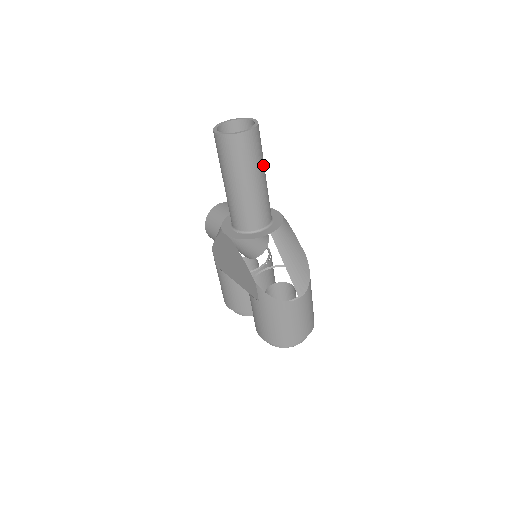
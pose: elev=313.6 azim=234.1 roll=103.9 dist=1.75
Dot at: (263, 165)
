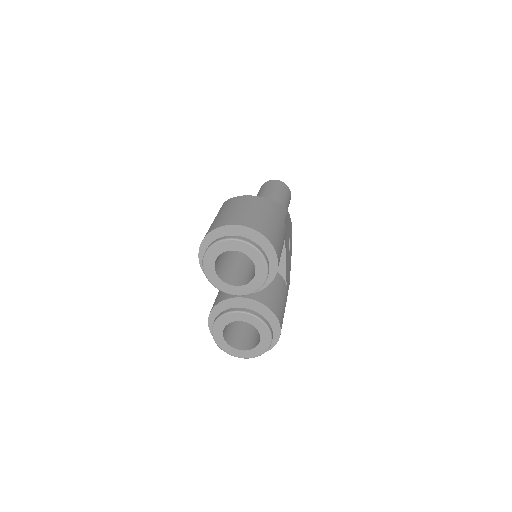
Dot at: (281, 196)
